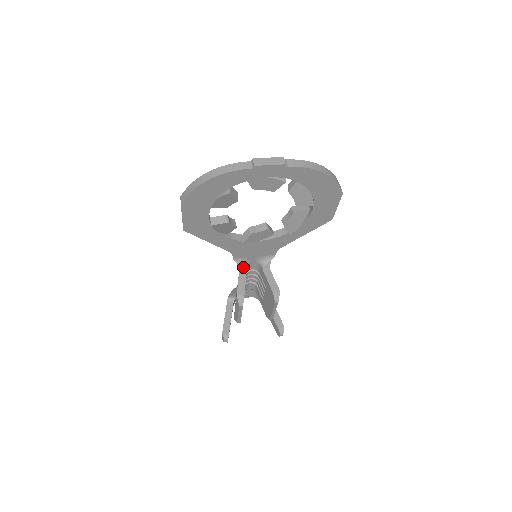
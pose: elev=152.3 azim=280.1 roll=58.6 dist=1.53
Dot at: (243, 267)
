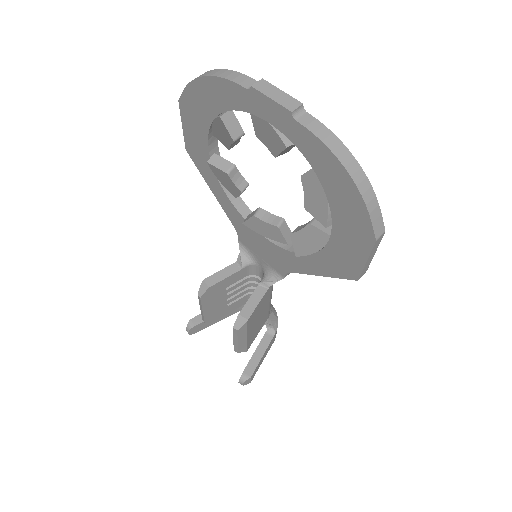
Dot at: (242, 260)
